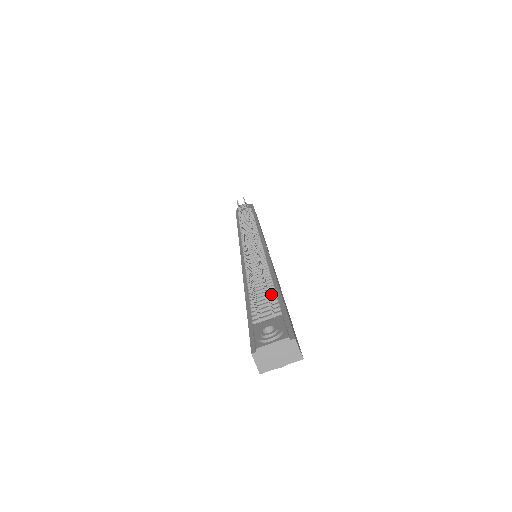
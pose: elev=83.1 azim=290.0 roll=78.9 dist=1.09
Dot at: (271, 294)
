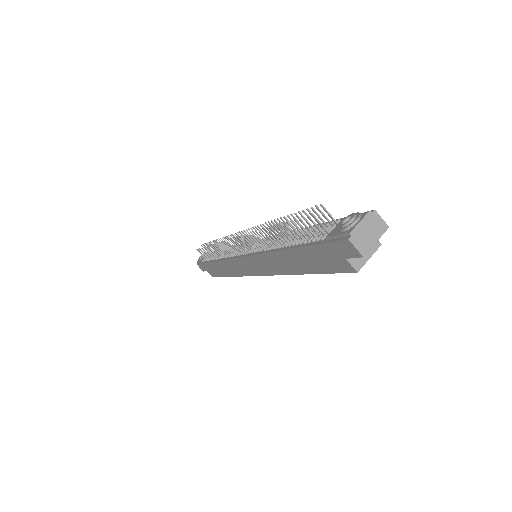
Dot at: occluded
